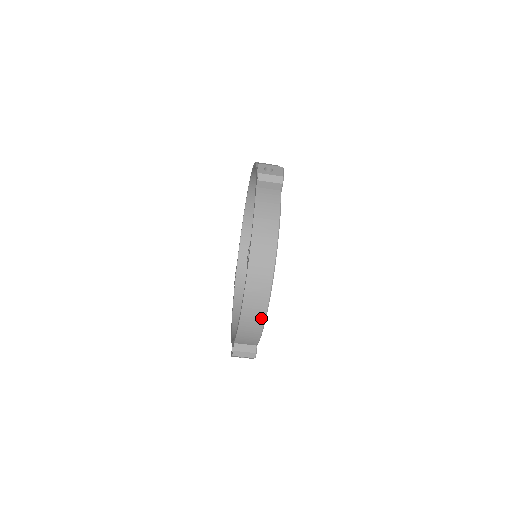
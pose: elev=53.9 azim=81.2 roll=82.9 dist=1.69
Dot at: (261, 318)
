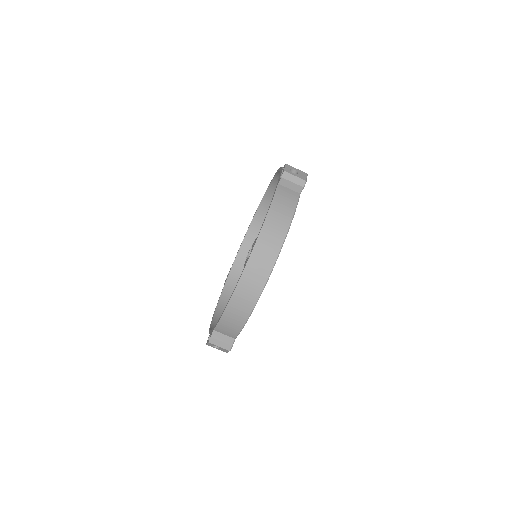
Dot at: (249, 308)
